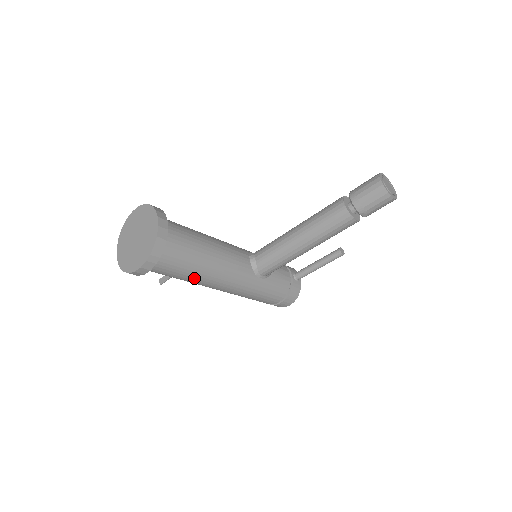
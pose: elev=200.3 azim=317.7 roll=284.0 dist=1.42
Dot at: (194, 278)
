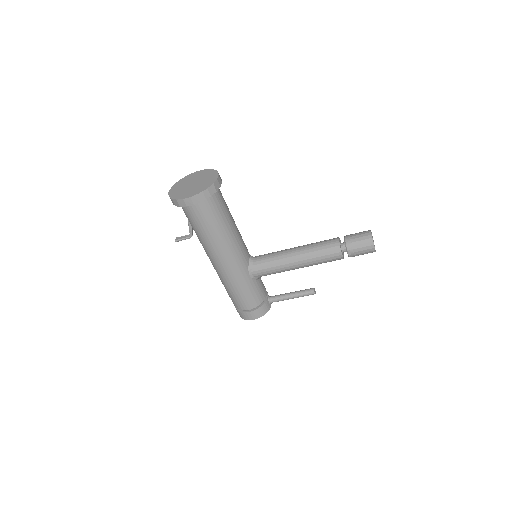
Dot at: (211, 238)
